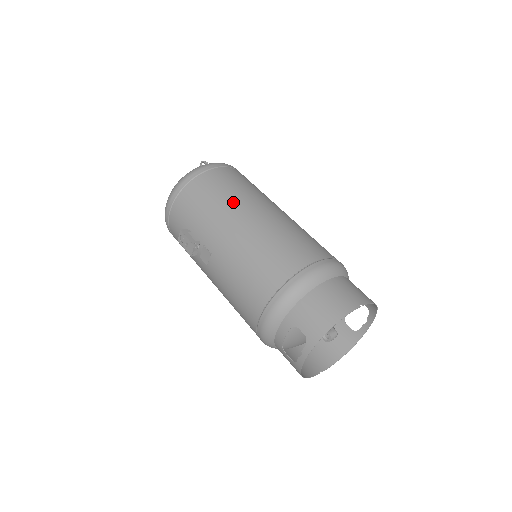
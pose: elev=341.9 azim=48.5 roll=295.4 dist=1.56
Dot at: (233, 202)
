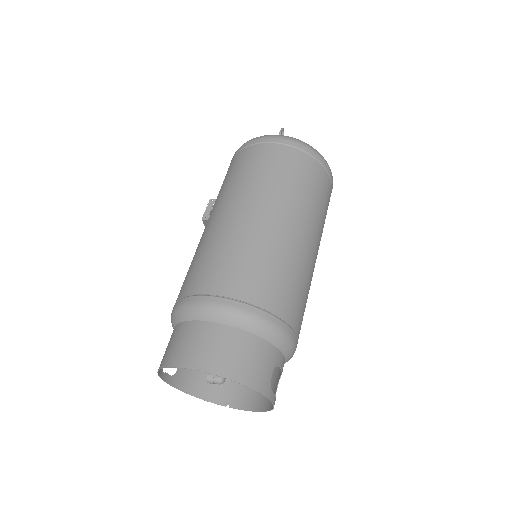
Dot at: (234, 190)
